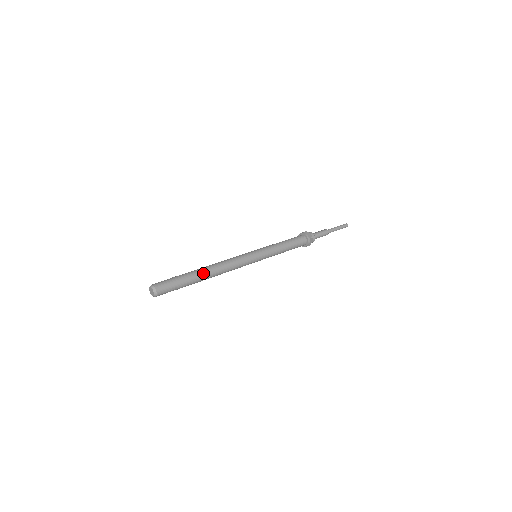
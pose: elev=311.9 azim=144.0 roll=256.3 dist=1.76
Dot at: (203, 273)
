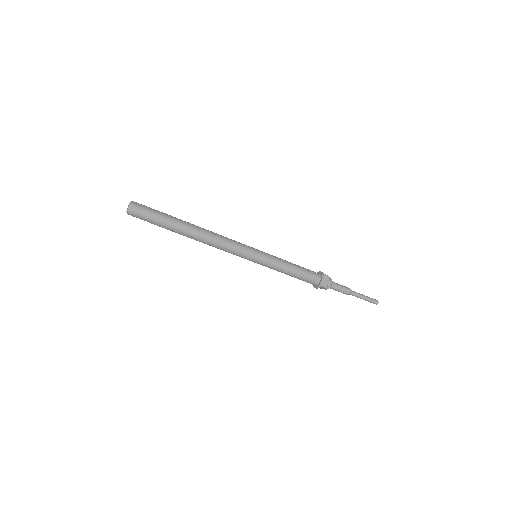
Dot at: (190, 223)
